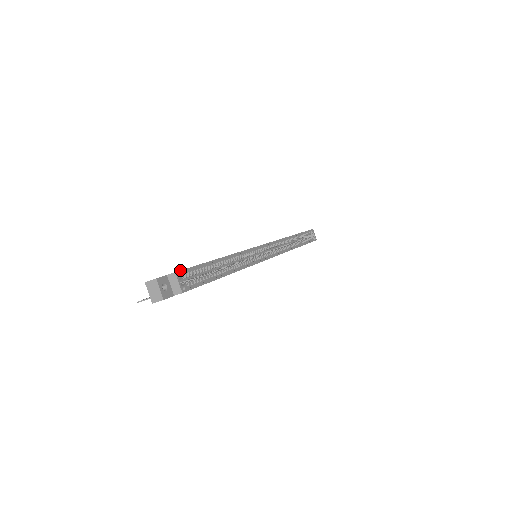
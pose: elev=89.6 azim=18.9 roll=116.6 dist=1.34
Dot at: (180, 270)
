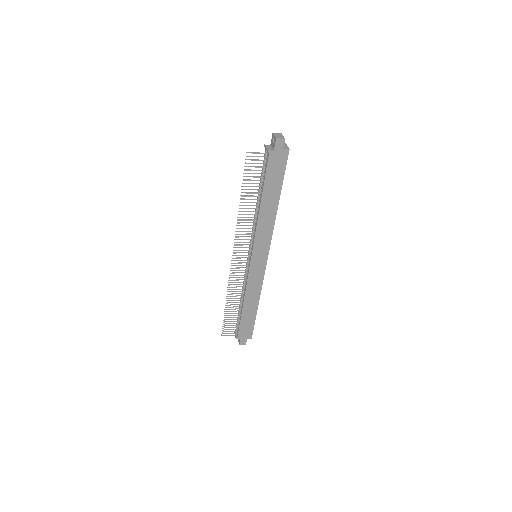
Dot at: occluded
